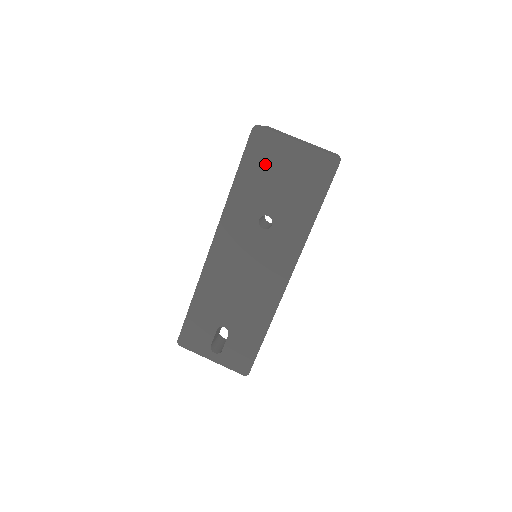
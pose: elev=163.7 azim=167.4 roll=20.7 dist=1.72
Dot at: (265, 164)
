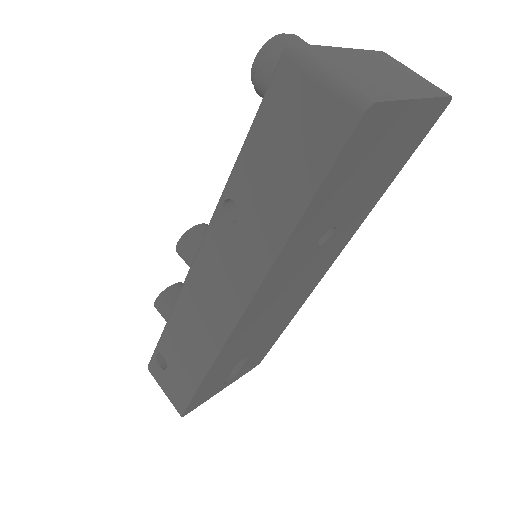
Dot at: (358, 164)
